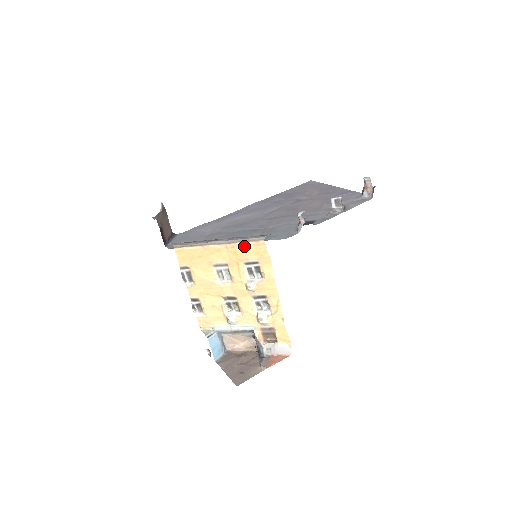
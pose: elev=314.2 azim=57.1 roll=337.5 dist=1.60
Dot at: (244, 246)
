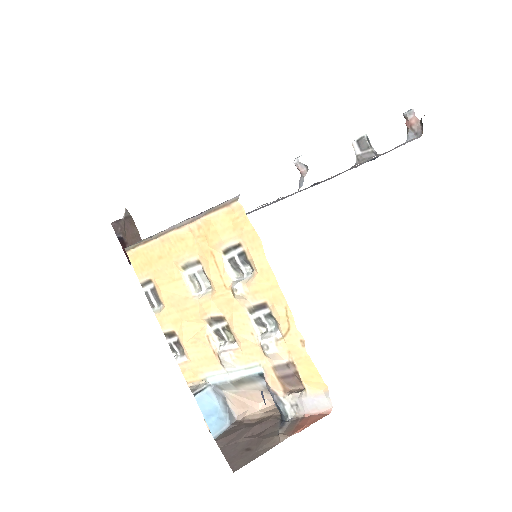
Dot at: (213, 219)
